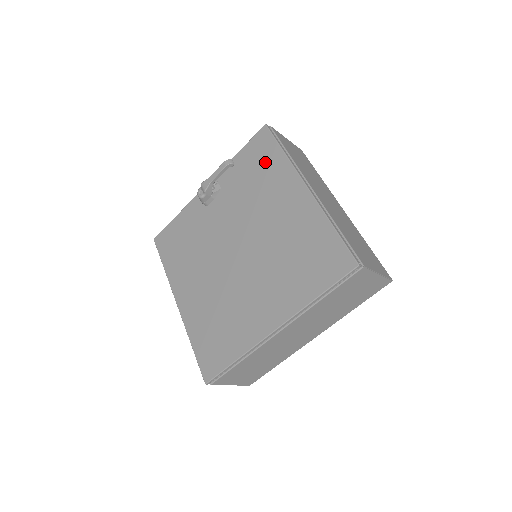
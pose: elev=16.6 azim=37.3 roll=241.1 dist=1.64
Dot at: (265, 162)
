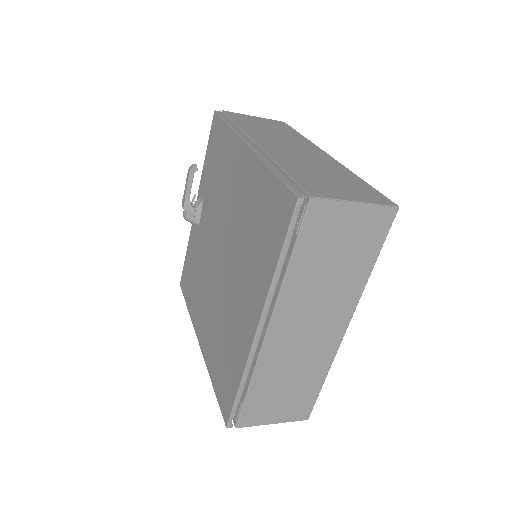
Dot at: (220, 147)
